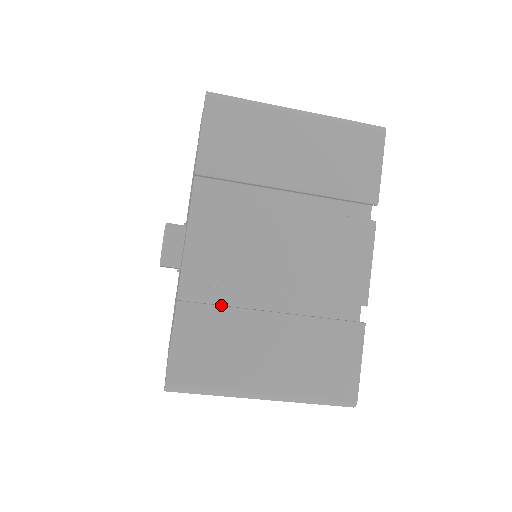
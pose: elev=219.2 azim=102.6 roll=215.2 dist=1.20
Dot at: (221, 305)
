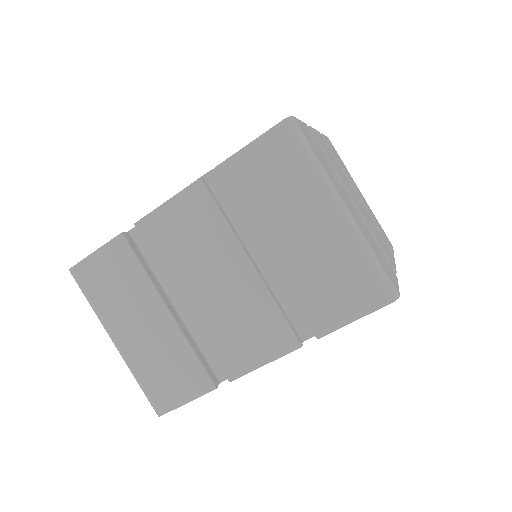
Dot at: occluded
